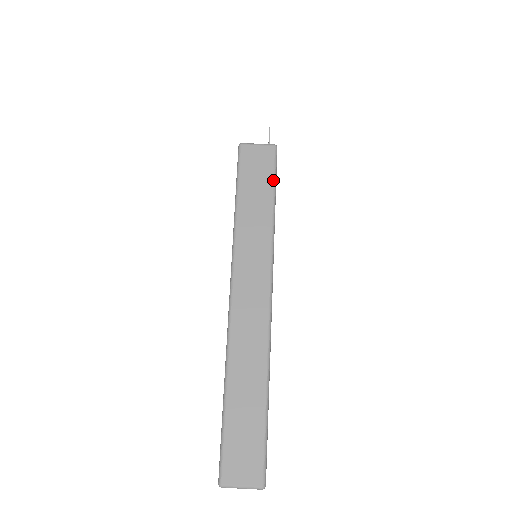
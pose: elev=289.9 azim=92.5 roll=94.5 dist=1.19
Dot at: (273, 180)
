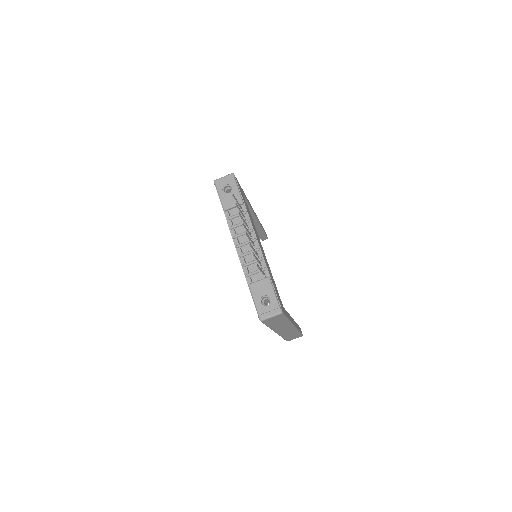
Dot at: (285, 318)
